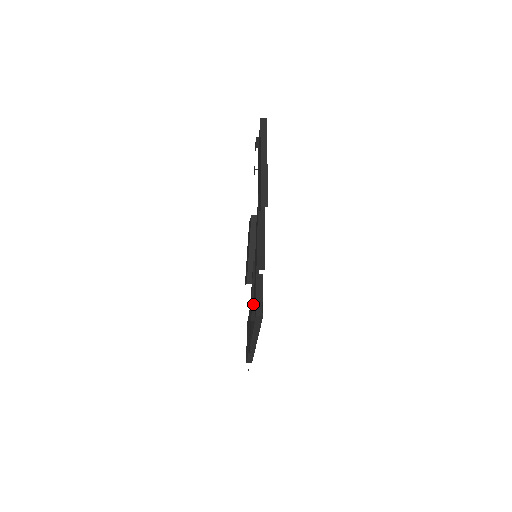
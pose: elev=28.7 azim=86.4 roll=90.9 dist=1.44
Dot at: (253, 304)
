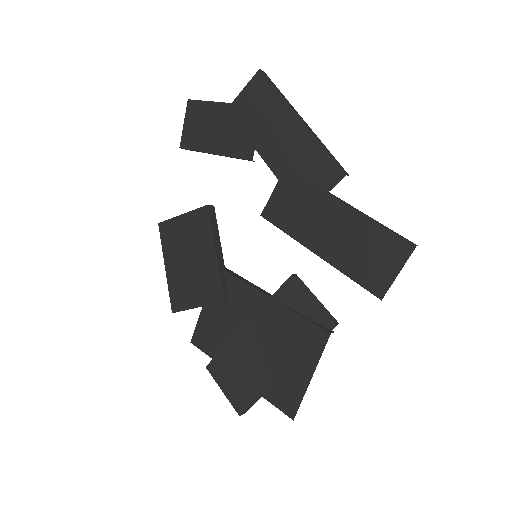
Dot at: (302, 315)
